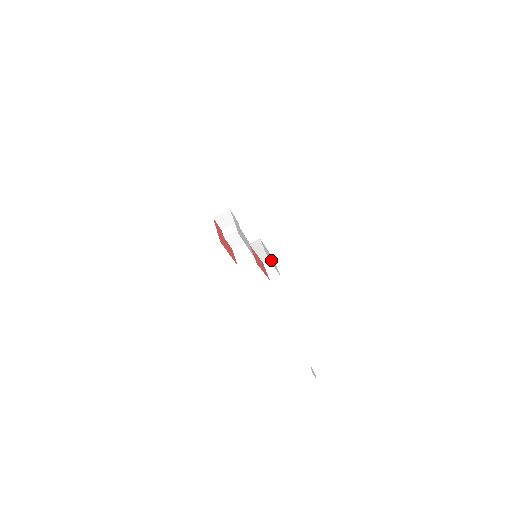
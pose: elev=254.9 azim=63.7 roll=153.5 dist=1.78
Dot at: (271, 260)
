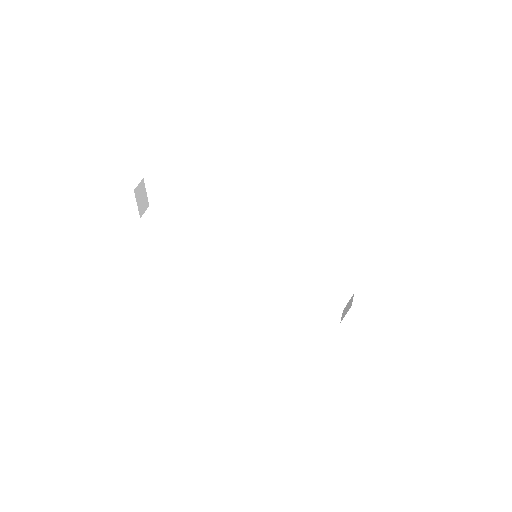
Dot at: occluded
